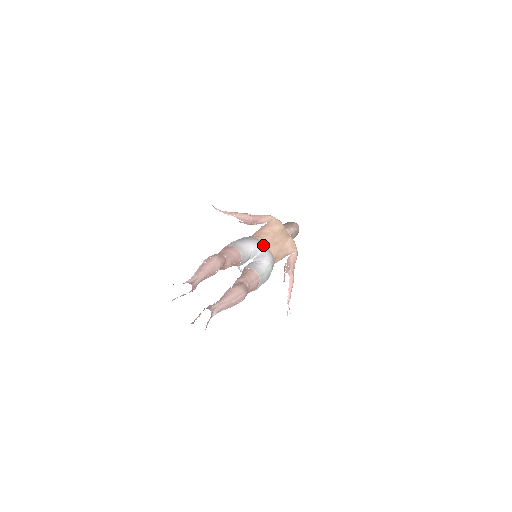
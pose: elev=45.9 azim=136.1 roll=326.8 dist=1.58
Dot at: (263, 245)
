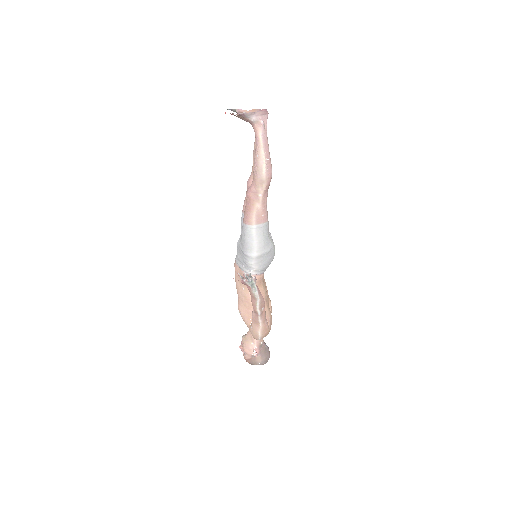
Dot at: occluded
